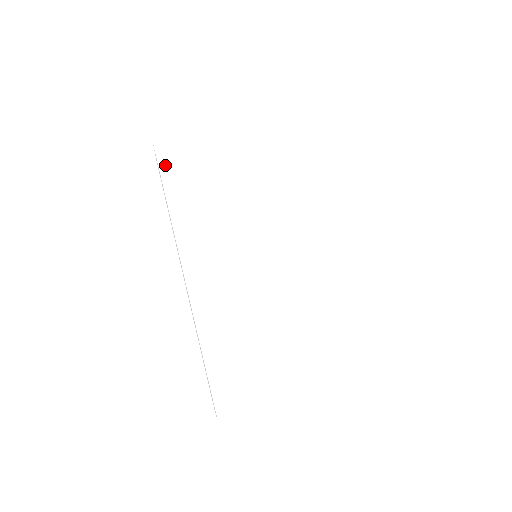
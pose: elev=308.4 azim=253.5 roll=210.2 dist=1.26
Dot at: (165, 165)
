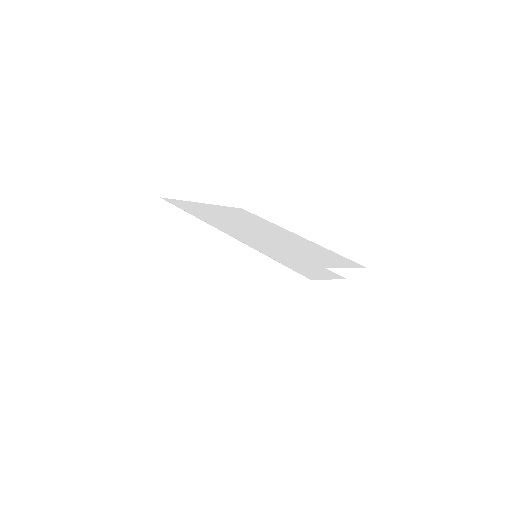
Dot at: (175, 204)
